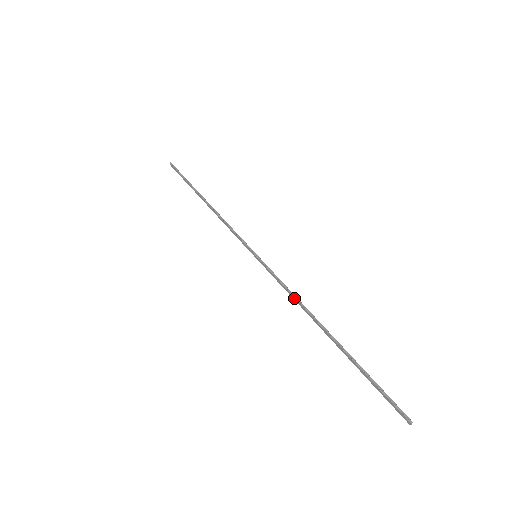
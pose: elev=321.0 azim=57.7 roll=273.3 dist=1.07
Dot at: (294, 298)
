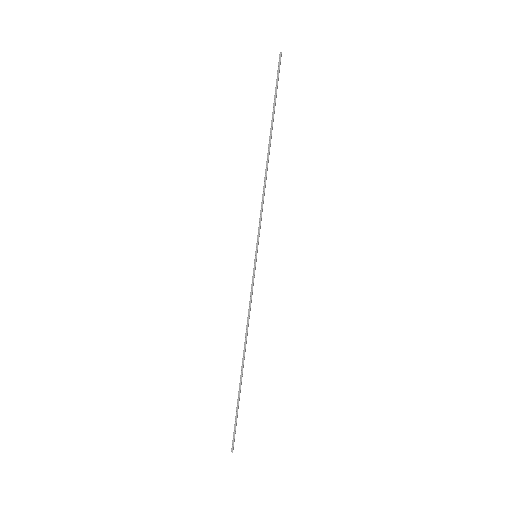
Dot at: (247, 319)
